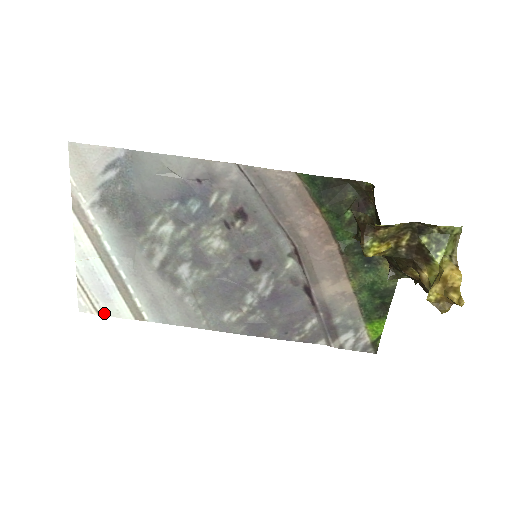
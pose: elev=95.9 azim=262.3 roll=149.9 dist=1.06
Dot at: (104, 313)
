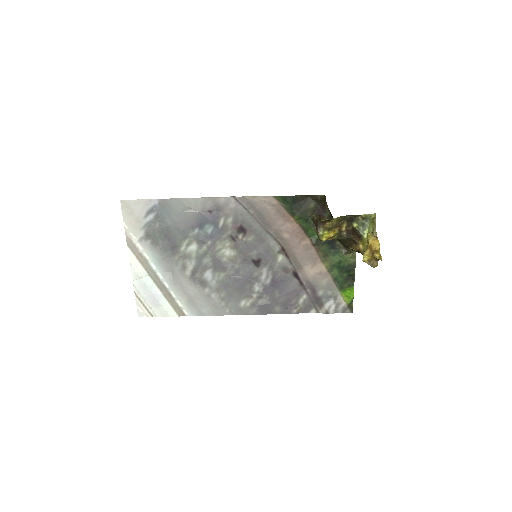
Dot at: (156, 315)
